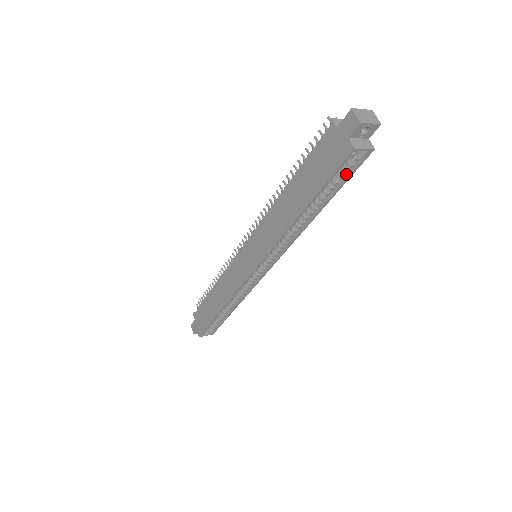
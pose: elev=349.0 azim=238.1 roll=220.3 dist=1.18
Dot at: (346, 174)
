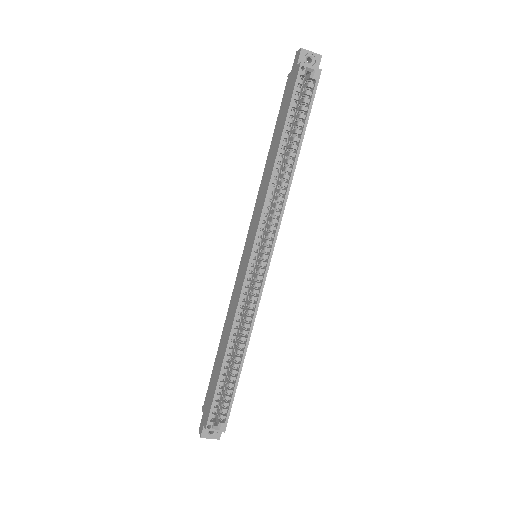
Dot at: (308, 105)
